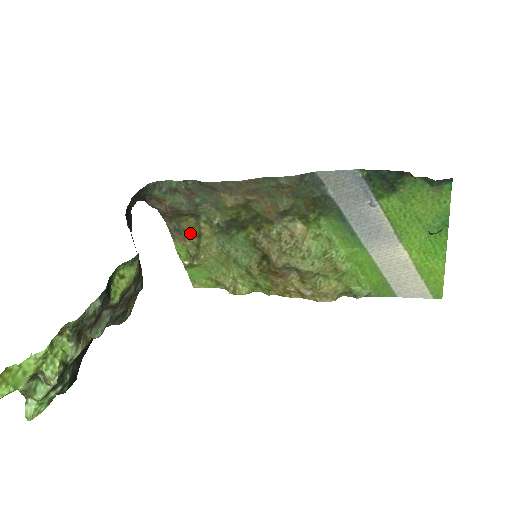
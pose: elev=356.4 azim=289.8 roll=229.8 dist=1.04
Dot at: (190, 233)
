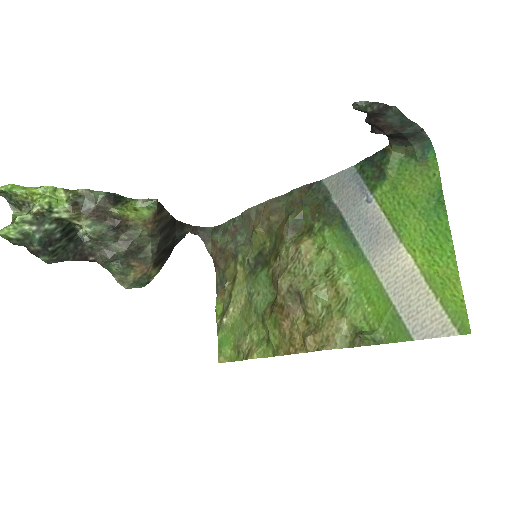
Dot at: (228, 280)
